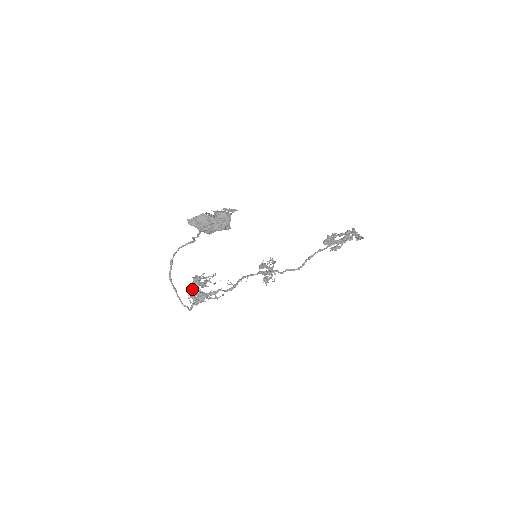
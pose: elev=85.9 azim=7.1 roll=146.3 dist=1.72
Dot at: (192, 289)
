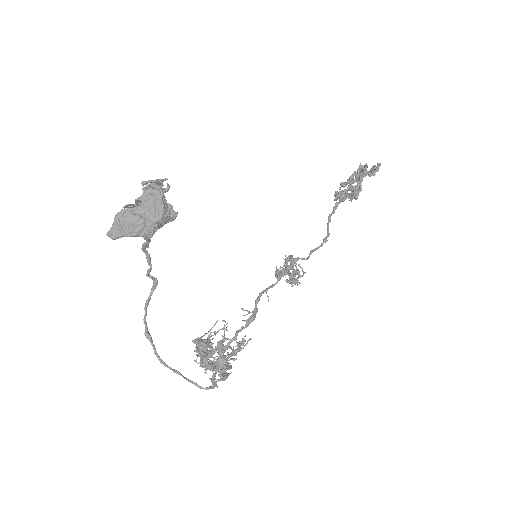
Dot at: (201, 357)
